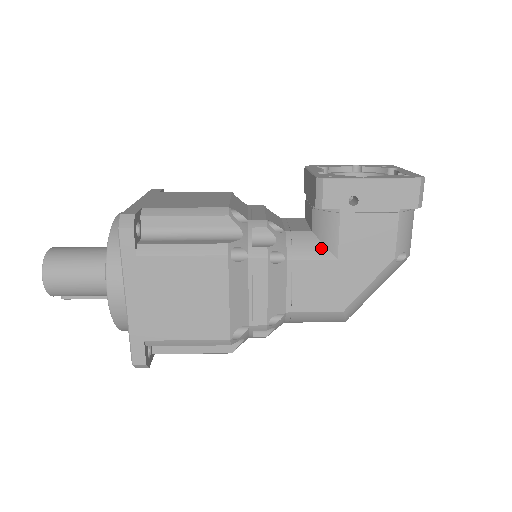
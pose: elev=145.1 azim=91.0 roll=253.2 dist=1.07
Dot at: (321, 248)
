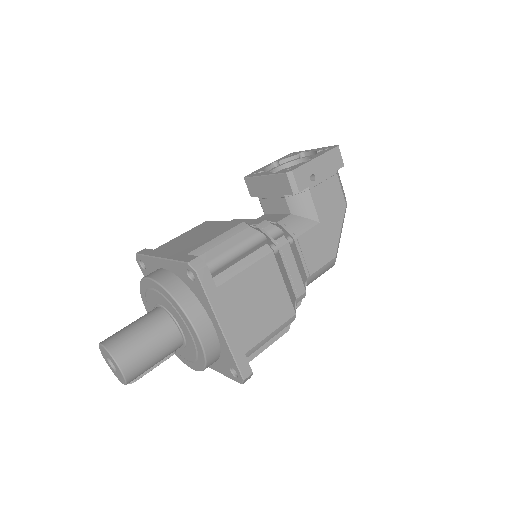
Dot at: (306, 221)
